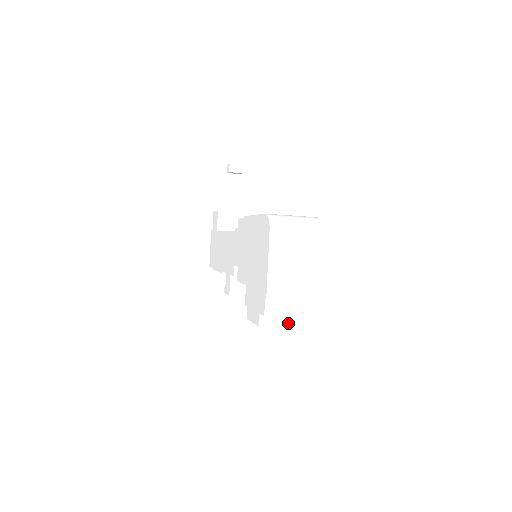
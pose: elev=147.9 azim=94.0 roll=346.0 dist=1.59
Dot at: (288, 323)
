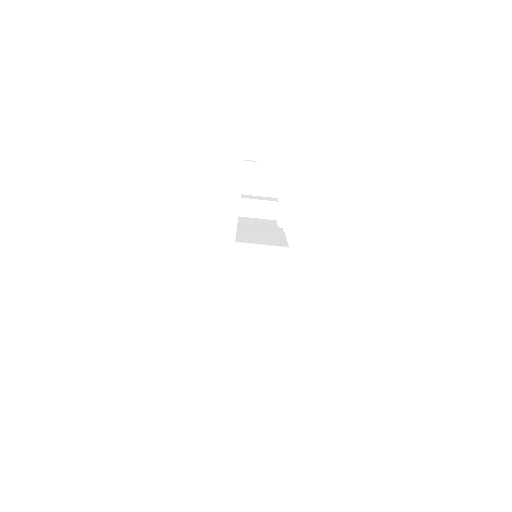
Dot at: (254, 337)
